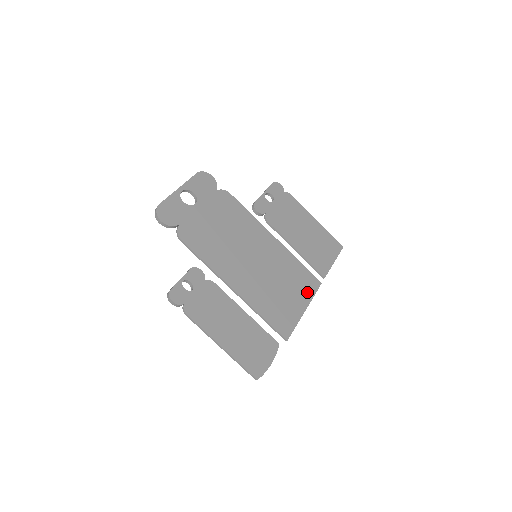
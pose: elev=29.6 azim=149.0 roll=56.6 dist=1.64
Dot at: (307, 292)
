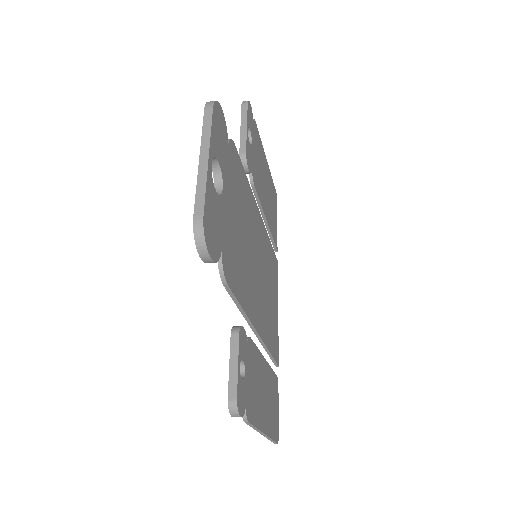
Dot at: (276, 283)
